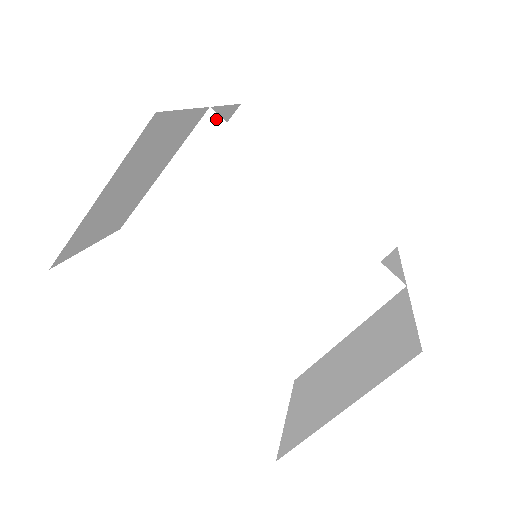
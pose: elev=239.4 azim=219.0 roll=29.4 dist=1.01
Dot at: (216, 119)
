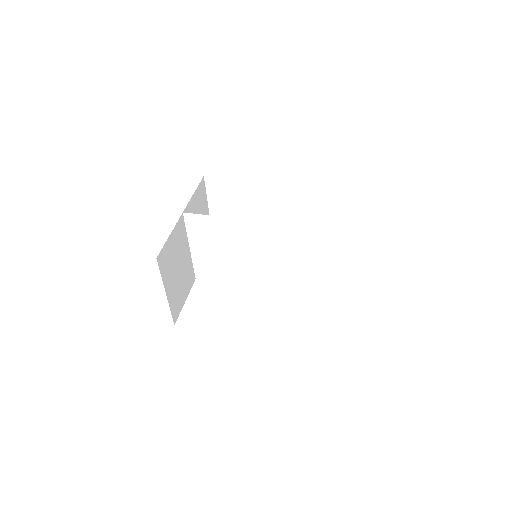
Dot at: (189, 215)
